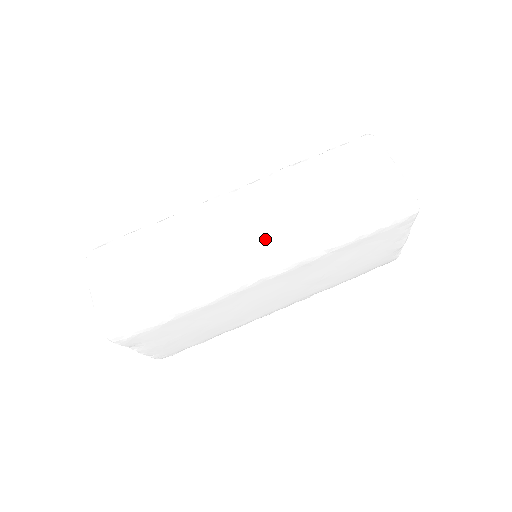
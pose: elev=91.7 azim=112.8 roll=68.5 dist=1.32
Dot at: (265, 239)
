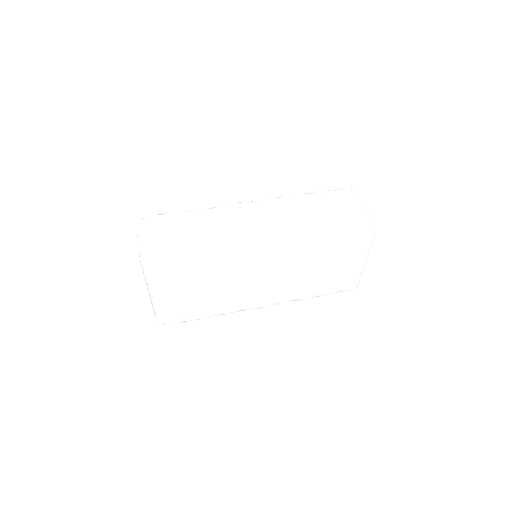
Dot at: (270, 229)
